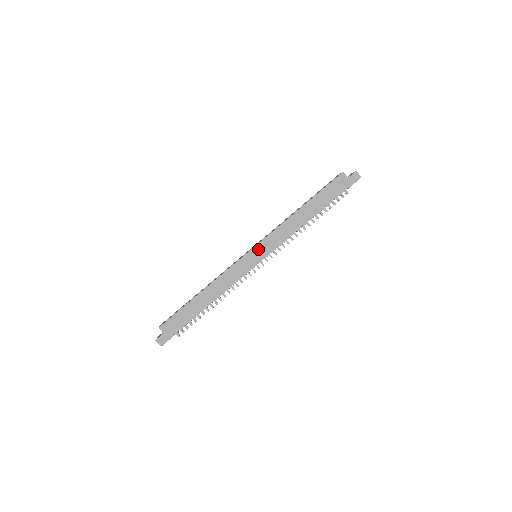
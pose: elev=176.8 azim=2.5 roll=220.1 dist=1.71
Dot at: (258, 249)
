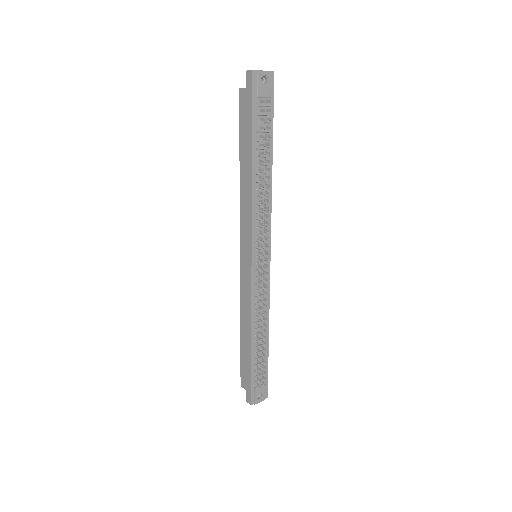
Dot at: (243, 249)
